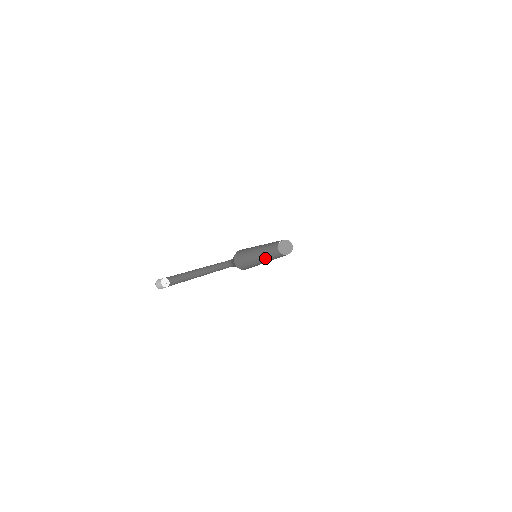
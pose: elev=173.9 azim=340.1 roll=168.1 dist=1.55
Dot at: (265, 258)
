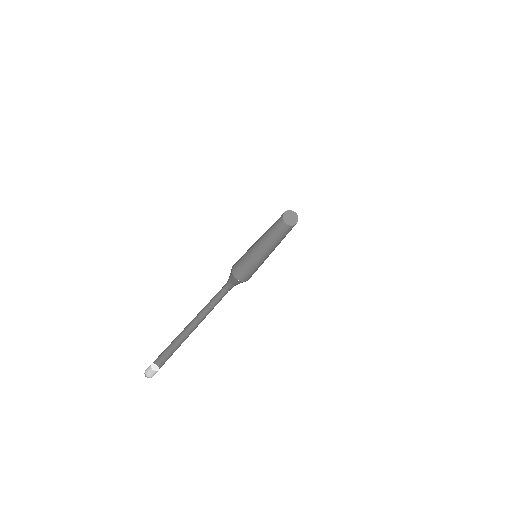
Dot at: (264, 237)
